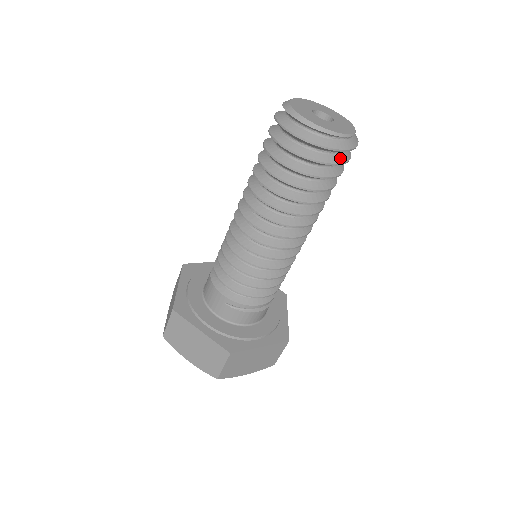
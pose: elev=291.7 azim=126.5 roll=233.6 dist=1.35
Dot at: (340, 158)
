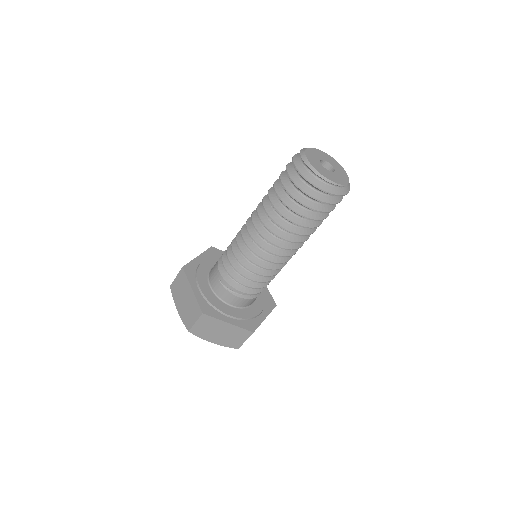
Dot at: (325, 198)
